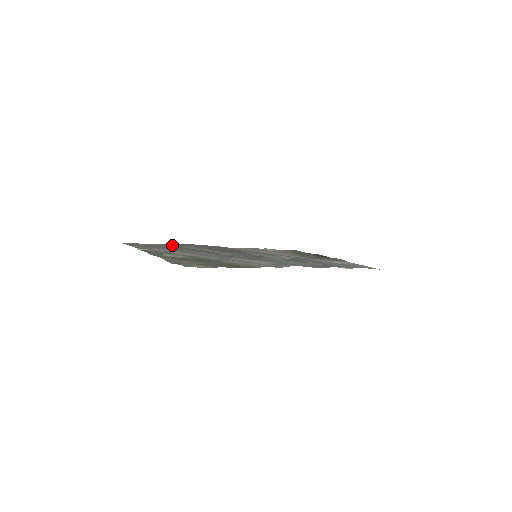
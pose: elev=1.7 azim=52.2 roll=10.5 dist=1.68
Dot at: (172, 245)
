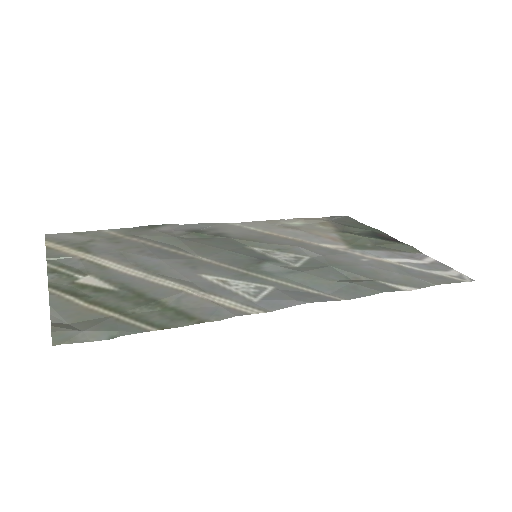
Dot at: (131, 232)
